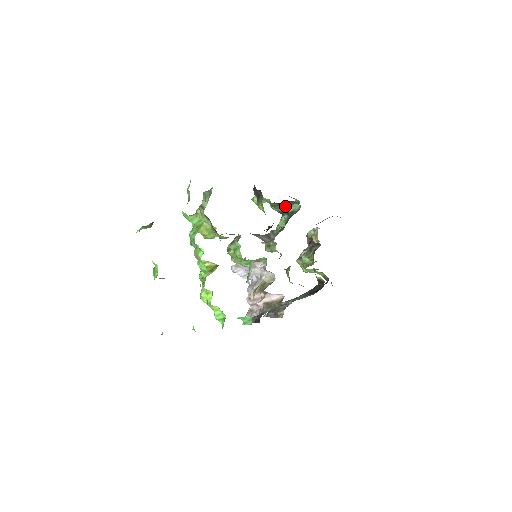
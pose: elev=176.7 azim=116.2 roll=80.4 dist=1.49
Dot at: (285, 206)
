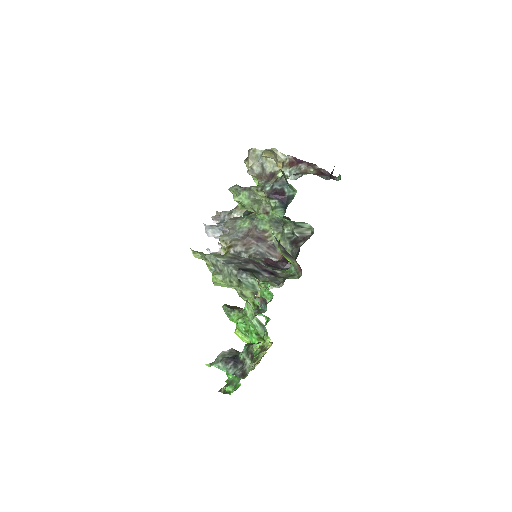
Dot at: occluded
